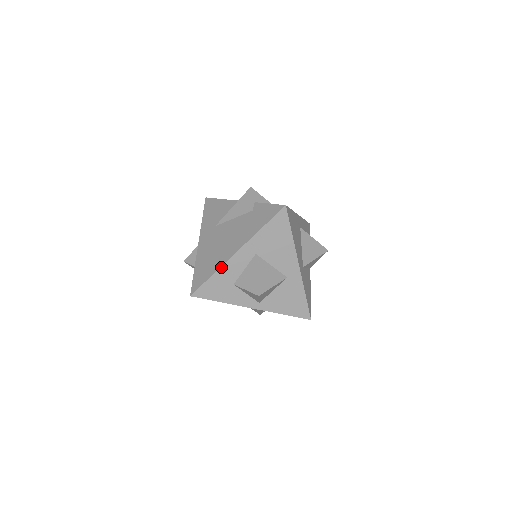
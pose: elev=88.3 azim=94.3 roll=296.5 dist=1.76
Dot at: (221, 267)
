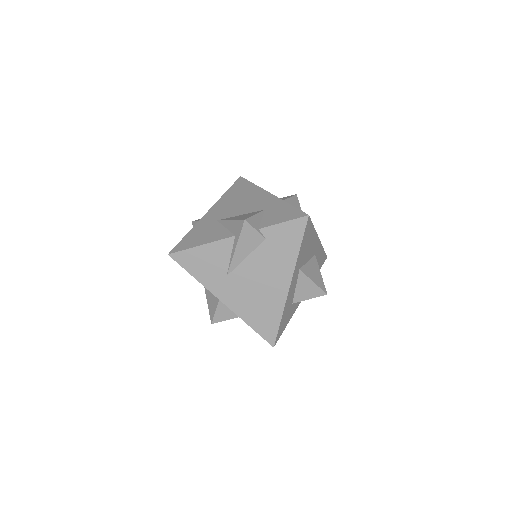
Dot at: (285, 306)
